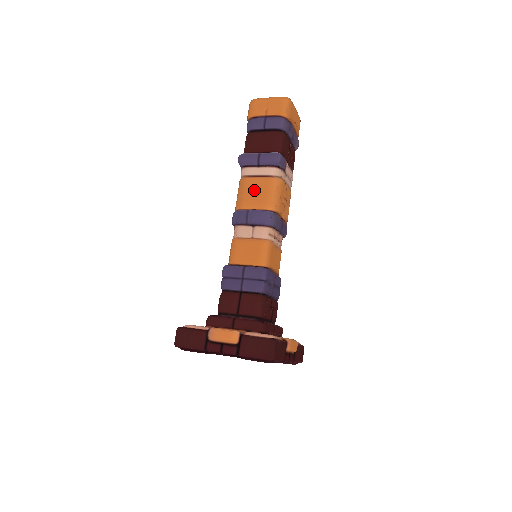
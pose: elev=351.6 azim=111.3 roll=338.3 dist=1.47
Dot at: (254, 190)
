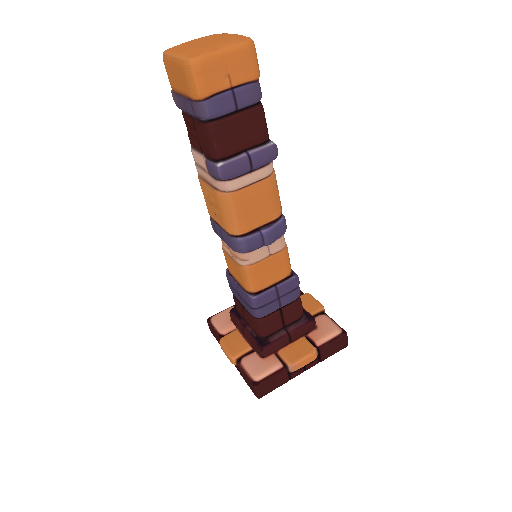
Dot at: (254, 203)
